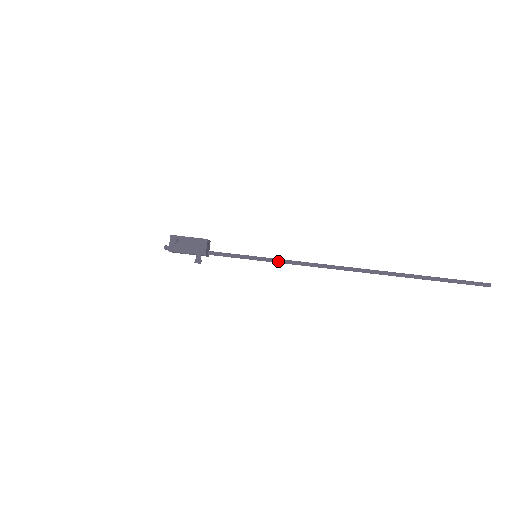
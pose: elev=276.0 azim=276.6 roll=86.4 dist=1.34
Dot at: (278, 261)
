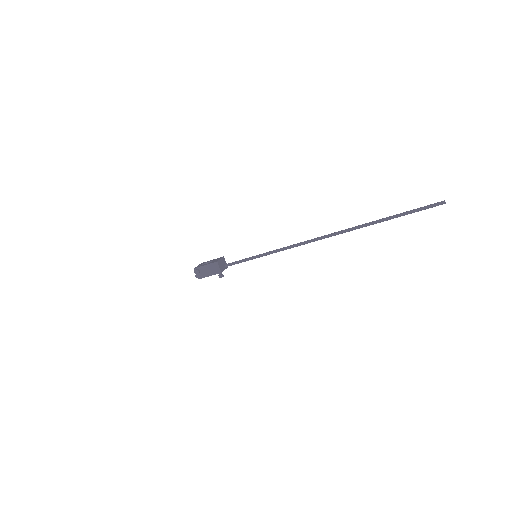
Dot at: occluded
